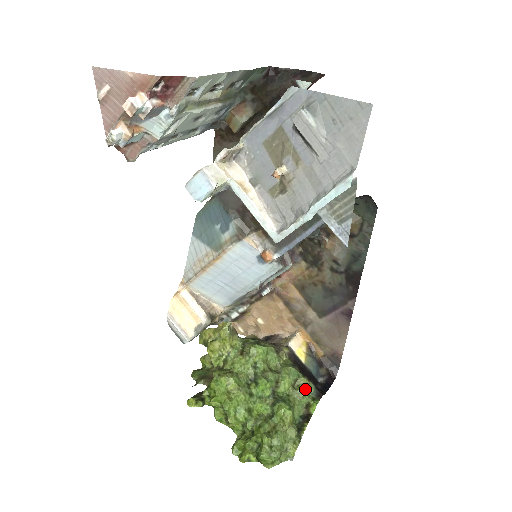
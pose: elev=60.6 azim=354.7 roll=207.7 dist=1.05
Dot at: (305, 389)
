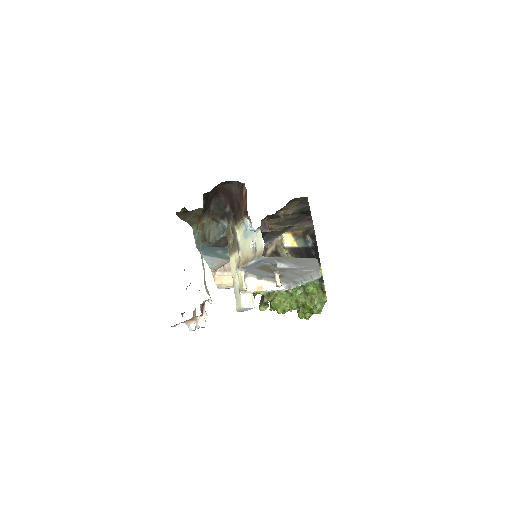
Dot at: occluded
